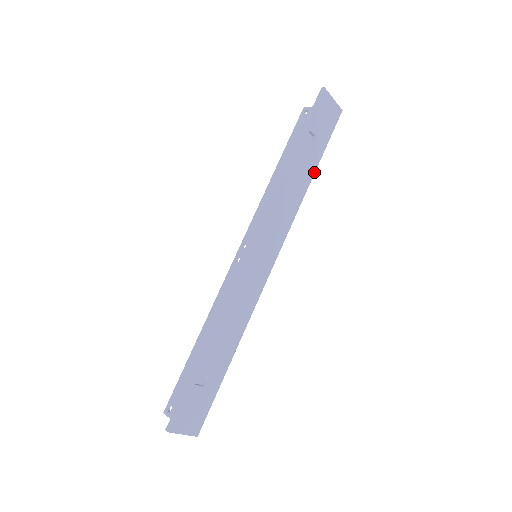
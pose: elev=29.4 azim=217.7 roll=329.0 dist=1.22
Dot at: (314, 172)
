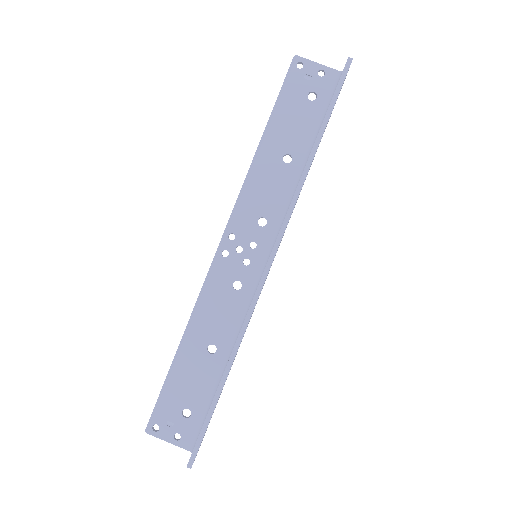
Dot at: occluded
